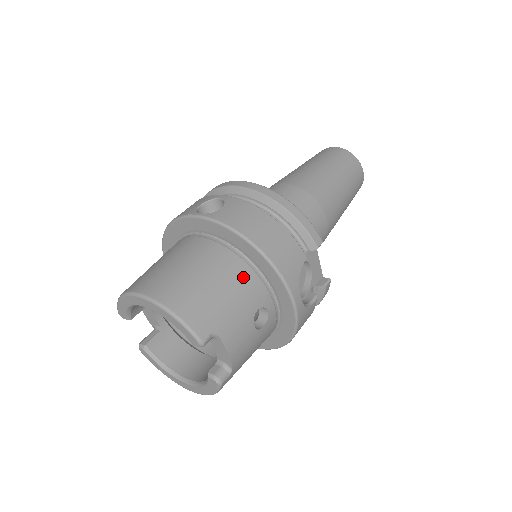
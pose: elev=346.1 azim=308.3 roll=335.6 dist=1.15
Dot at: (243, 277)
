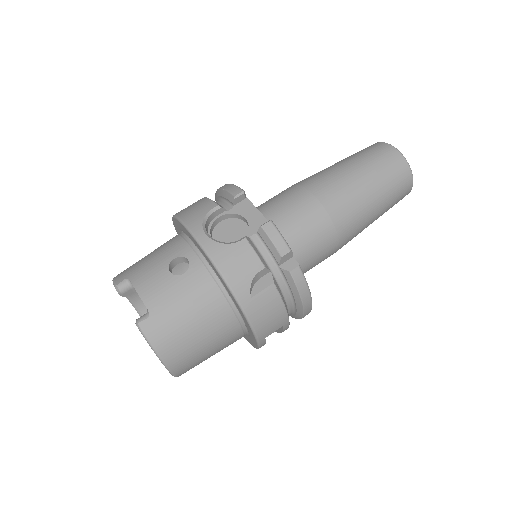
Dot at: (170, 242)
